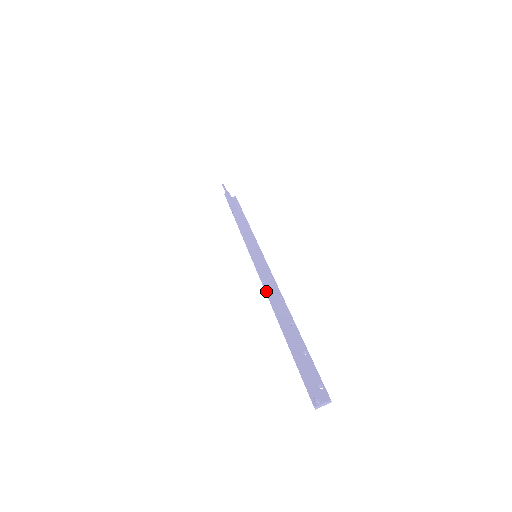
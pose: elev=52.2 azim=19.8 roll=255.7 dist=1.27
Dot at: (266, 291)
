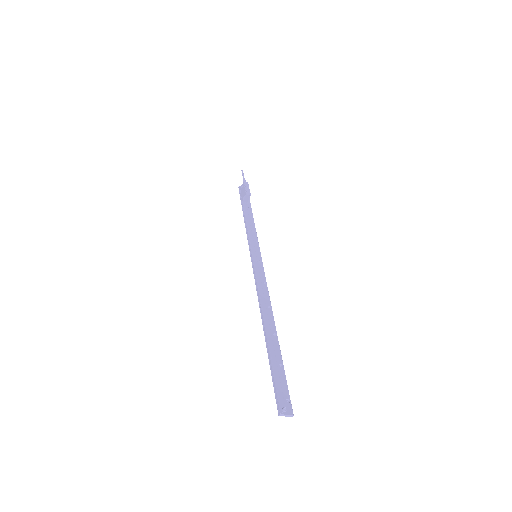
Dot at: (259, 293)
